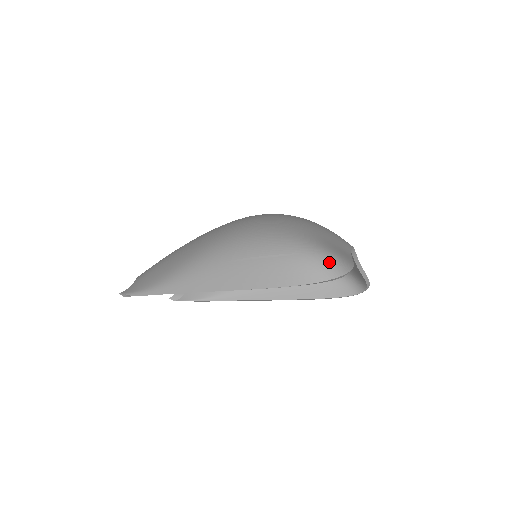
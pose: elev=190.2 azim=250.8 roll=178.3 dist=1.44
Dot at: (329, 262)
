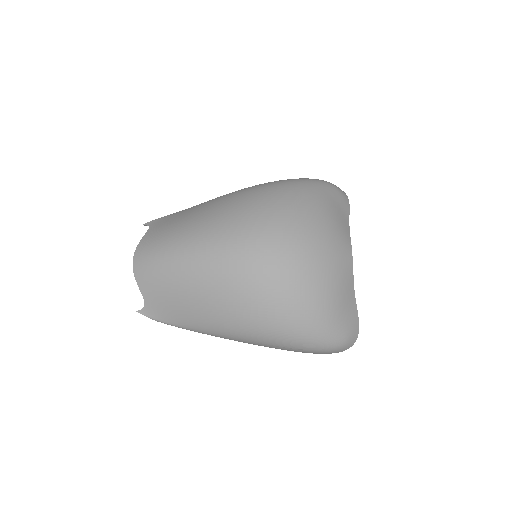
Dot at: (346, 346)
